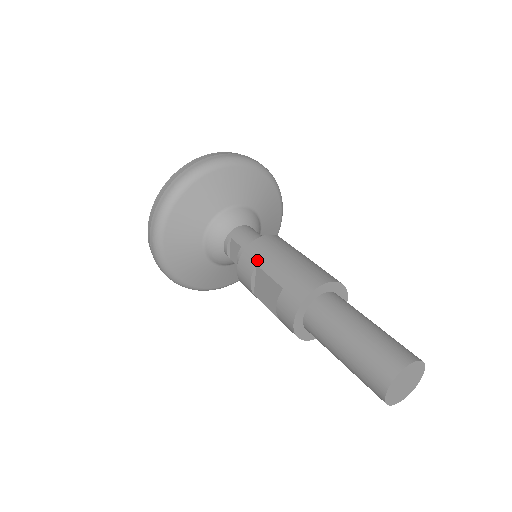
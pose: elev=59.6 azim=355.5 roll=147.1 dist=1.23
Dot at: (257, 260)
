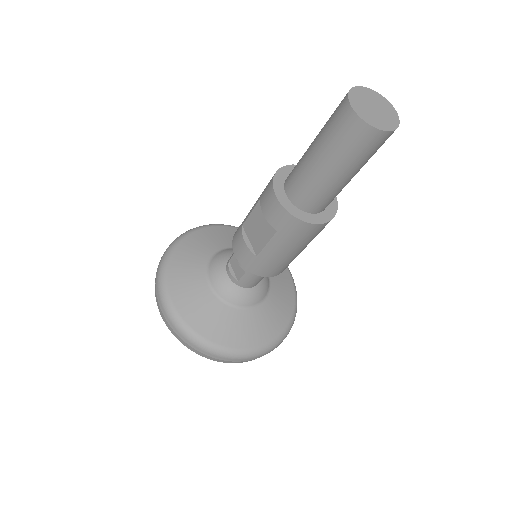
Dot at: (241, 224)
